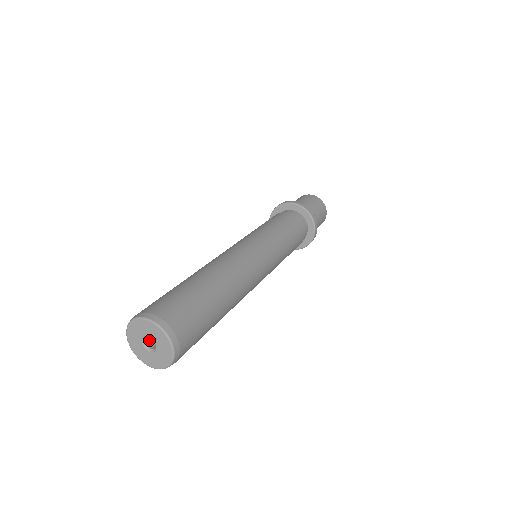
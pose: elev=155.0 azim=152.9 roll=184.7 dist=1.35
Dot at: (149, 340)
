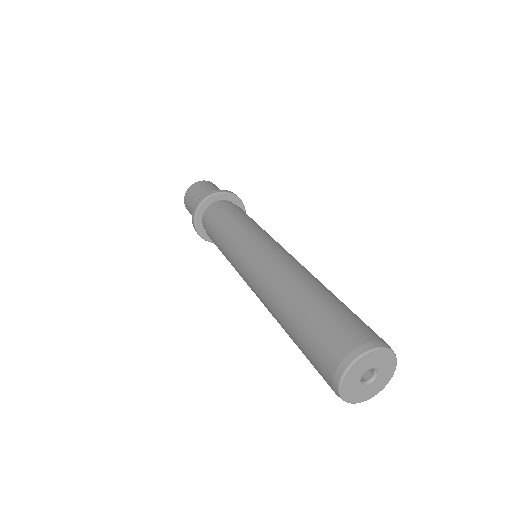
Dot at: occluded
